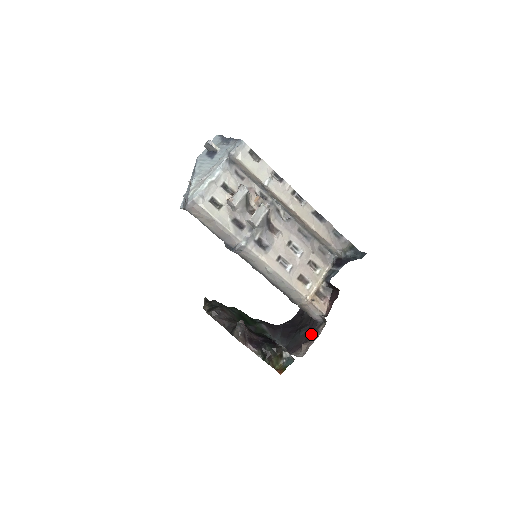
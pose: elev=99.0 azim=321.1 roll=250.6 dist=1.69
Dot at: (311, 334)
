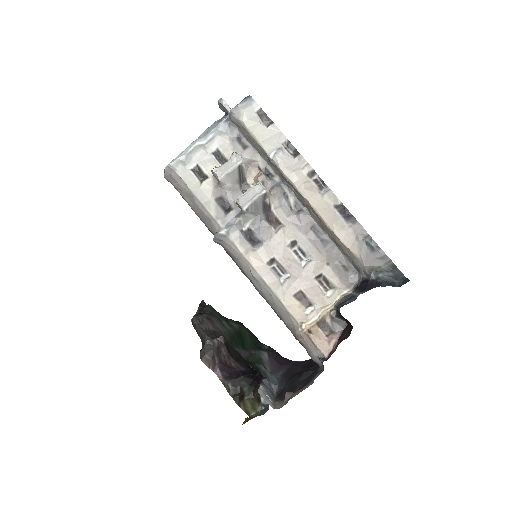
Dot at: (307, 382)
